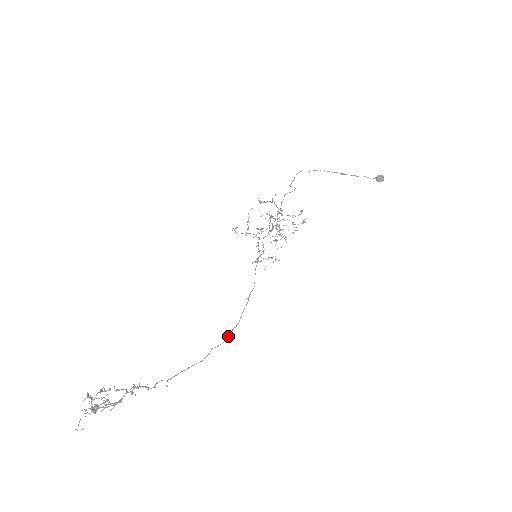
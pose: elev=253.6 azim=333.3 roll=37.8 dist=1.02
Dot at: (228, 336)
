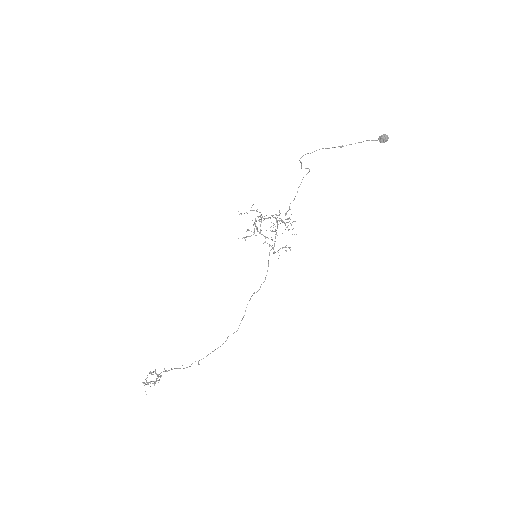
Dot at: occluded
